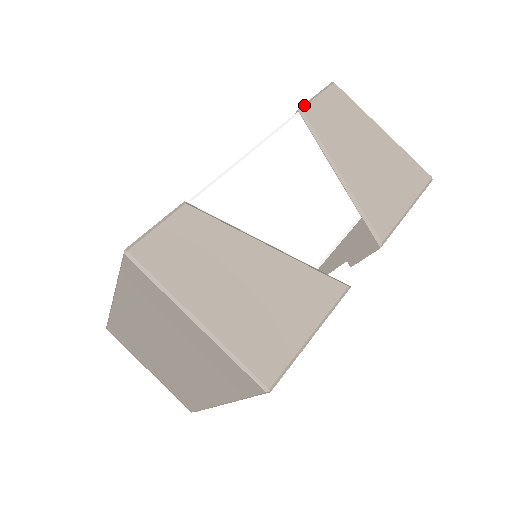
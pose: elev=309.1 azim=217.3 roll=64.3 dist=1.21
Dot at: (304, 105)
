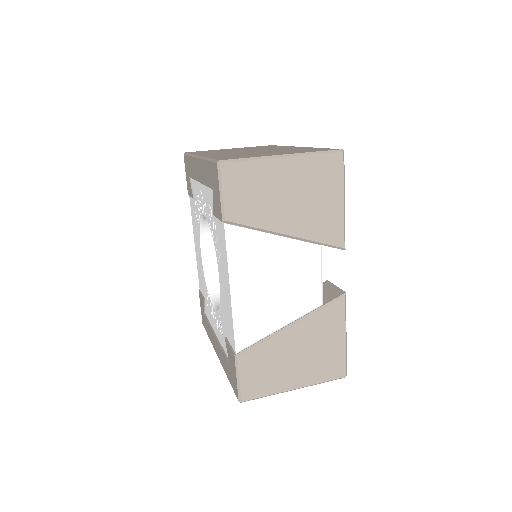
Dot at: (222, 214)
